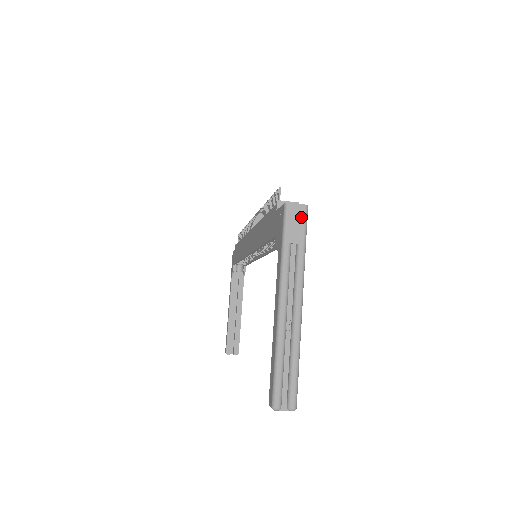
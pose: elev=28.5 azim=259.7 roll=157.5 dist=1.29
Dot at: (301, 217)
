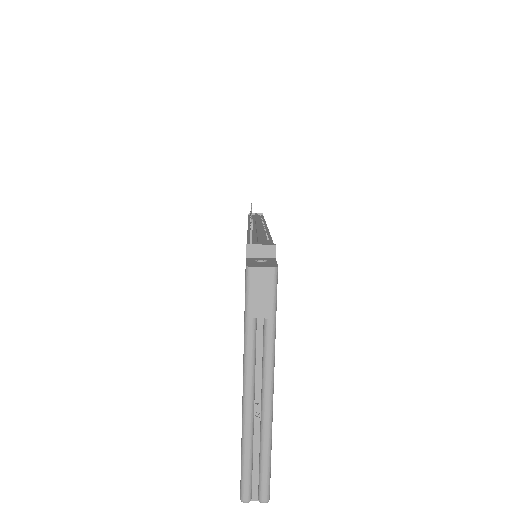
Dot at: (268, 284)
